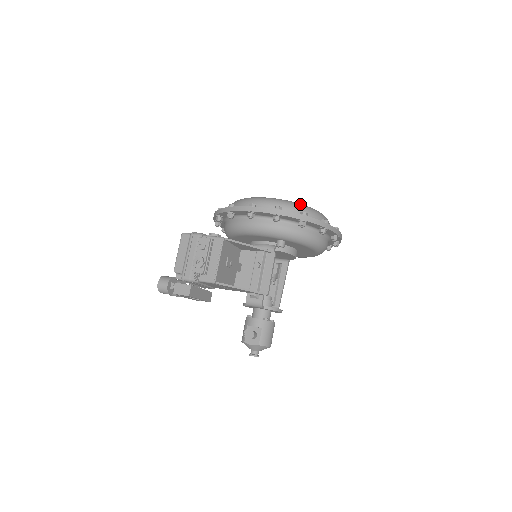
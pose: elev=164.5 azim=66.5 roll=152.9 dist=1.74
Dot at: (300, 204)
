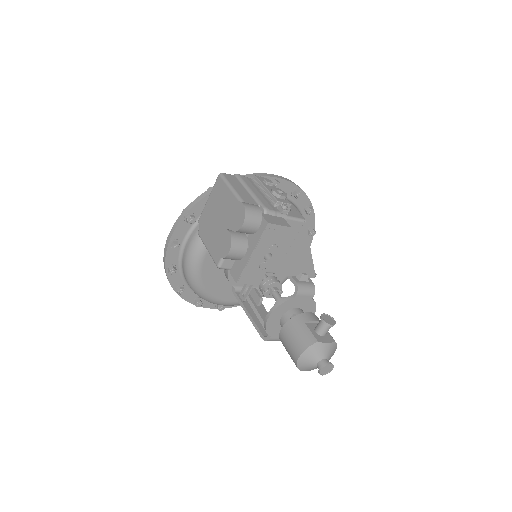
Dot at: occluded
